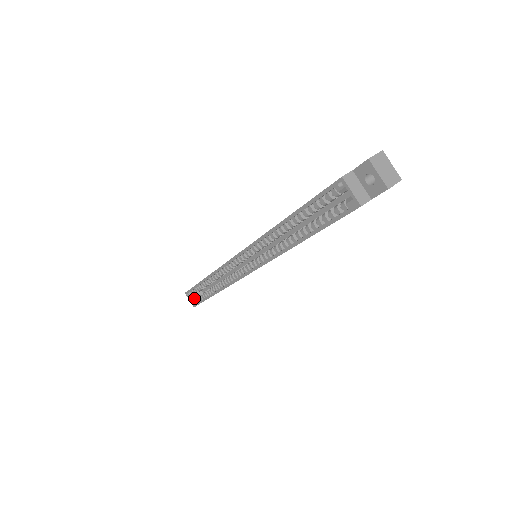
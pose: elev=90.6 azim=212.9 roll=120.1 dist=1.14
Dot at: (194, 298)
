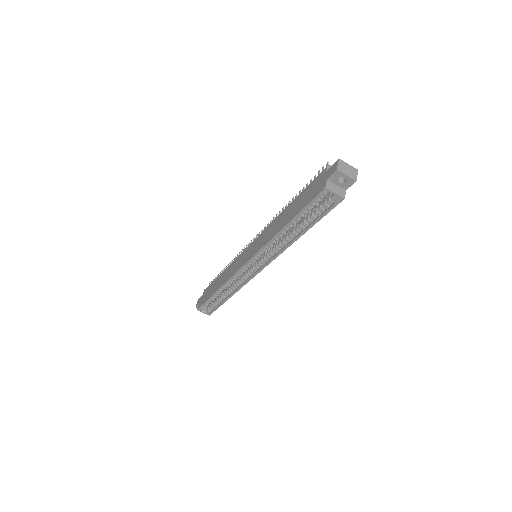
Dot at: (206, 309)
